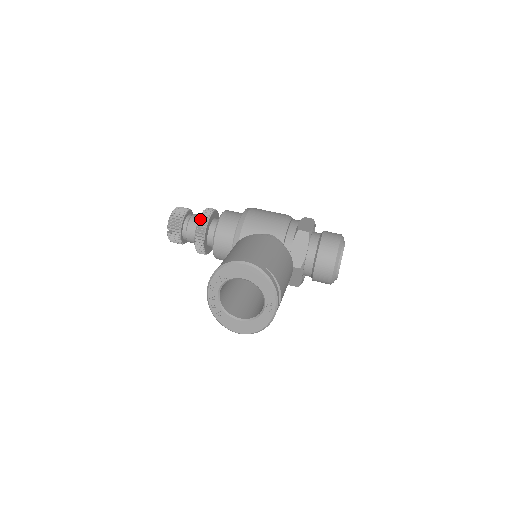
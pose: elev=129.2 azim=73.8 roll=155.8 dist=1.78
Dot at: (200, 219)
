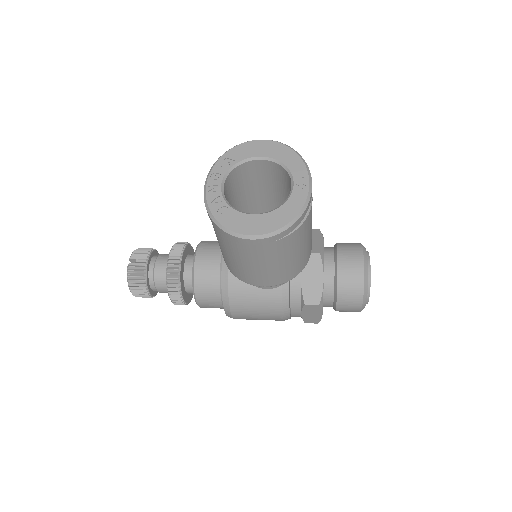
Dot at: (177, 242)
